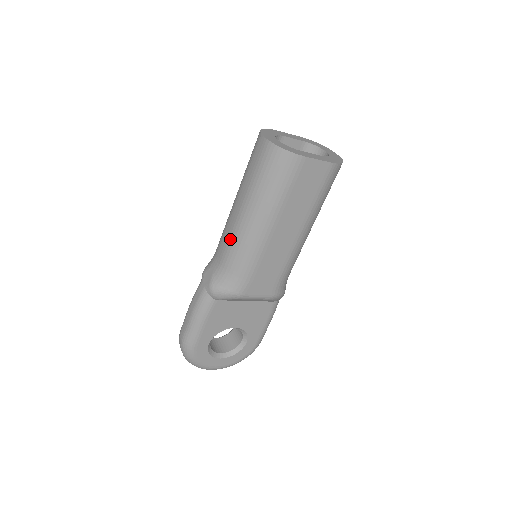
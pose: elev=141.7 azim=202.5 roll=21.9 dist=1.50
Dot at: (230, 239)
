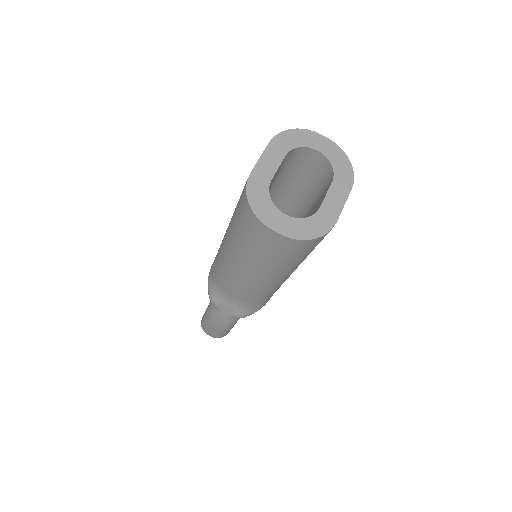
Dot at: (249, 291)
